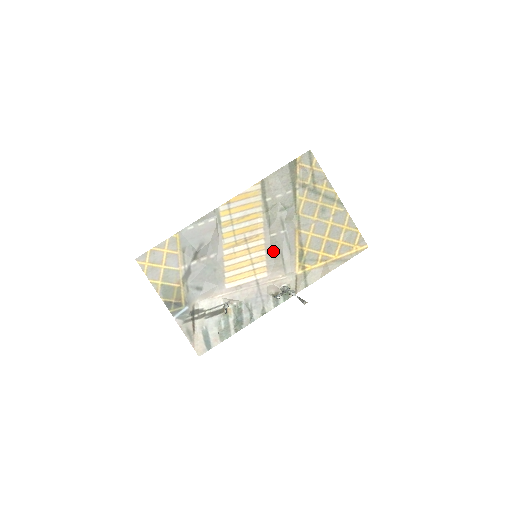
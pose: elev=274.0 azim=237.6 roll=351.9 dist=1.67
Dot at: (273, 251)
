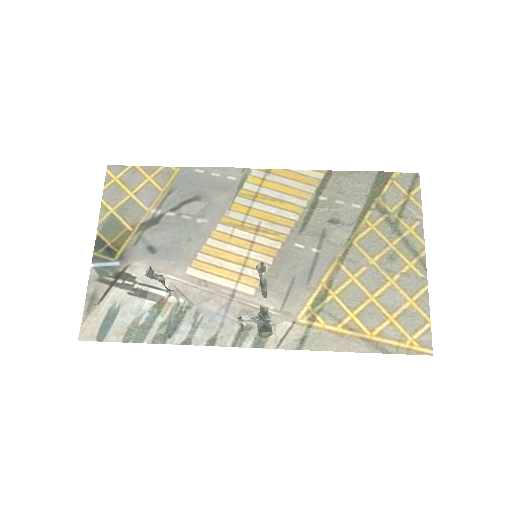
Dot at: (284, 266)
